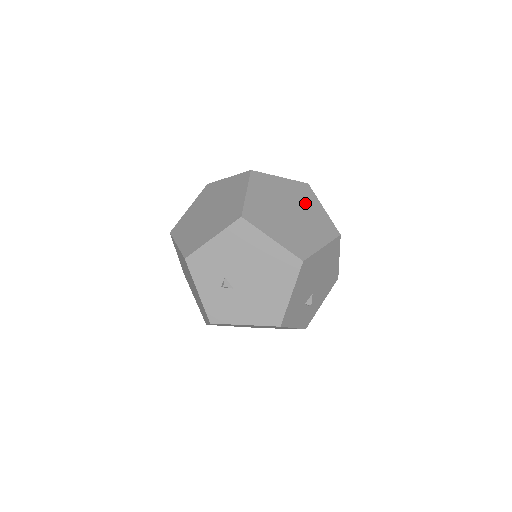
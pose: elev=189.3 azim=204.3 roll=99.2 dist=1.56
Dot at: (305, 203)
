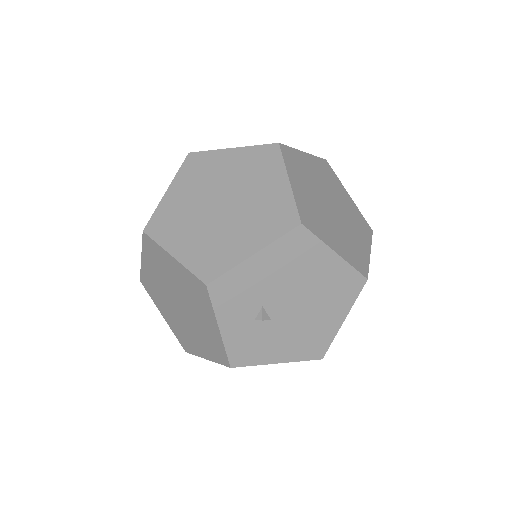
Dot at: (336, 190)
